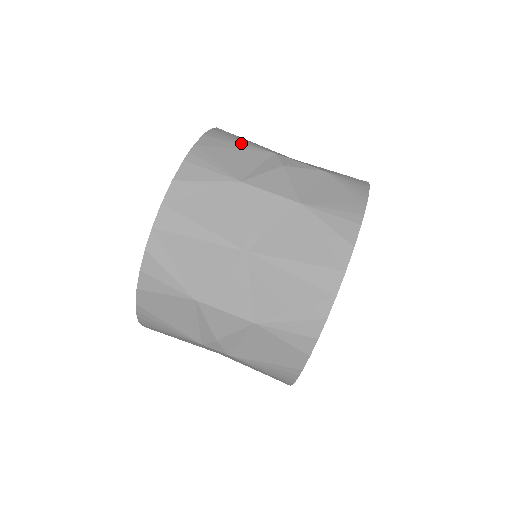
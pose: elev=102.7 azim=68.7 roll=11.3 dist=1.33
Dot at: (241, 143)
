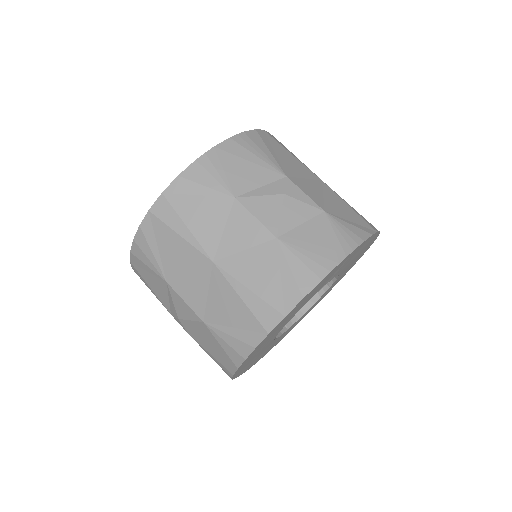
Dot at: (261, 156)
